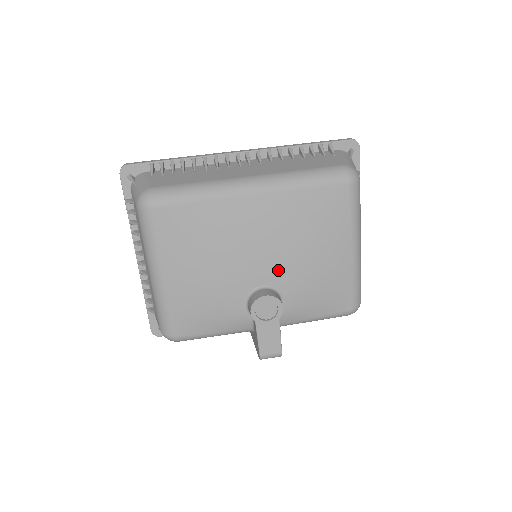
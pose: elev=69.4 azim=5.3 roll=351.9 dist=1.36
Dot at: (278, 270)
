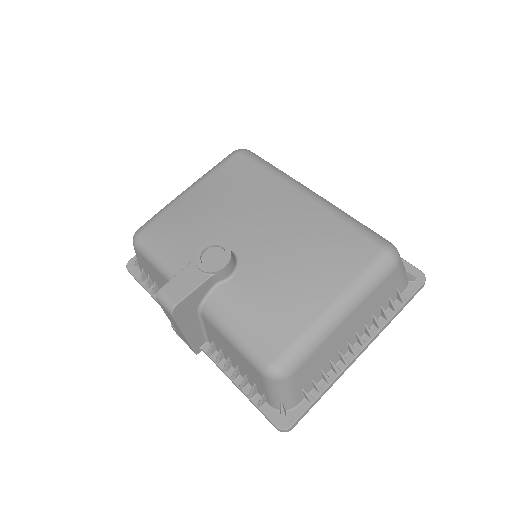
Dot at: (258, 252)
